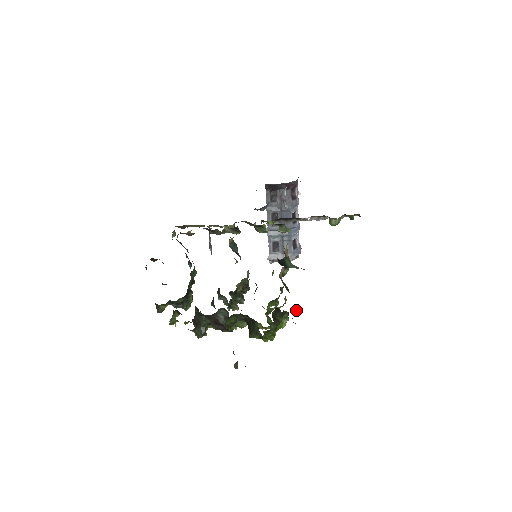
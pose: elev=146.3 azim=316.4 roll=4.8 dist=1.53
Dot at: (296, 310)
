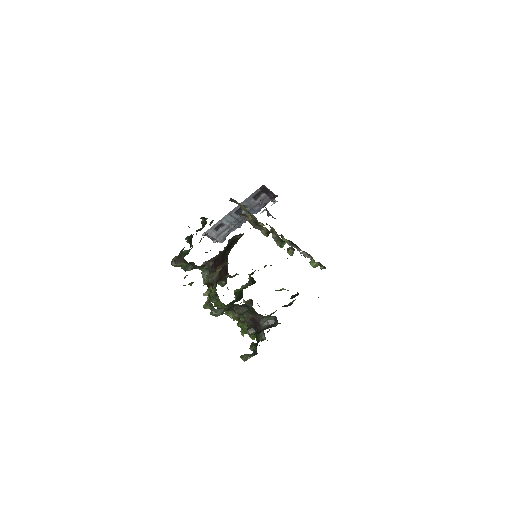
Dot at: occluded
